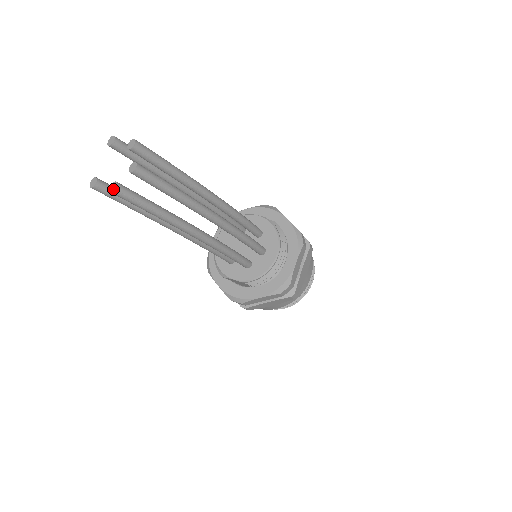
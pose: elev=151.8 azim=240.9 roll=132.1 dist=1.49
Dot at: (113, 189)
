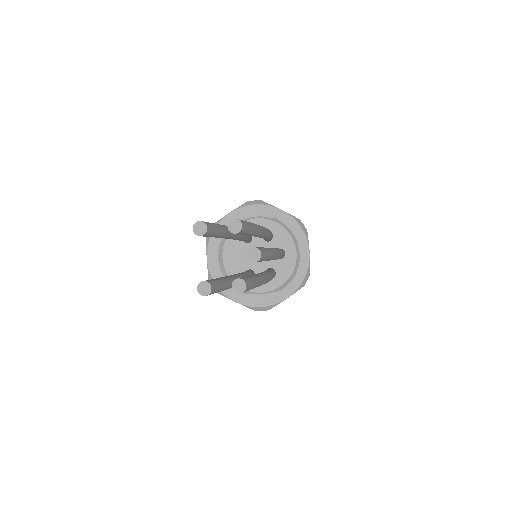
Dot at: (242, 289)
